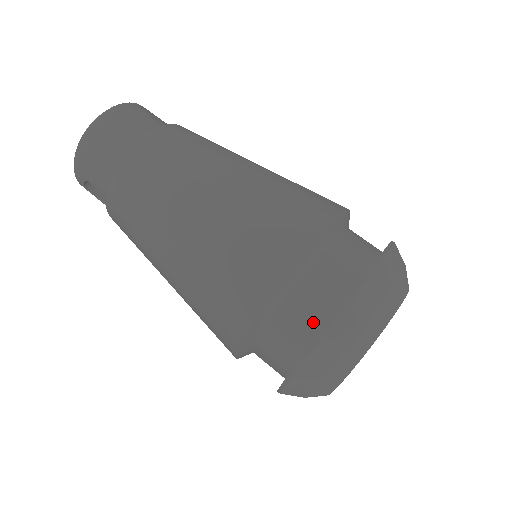
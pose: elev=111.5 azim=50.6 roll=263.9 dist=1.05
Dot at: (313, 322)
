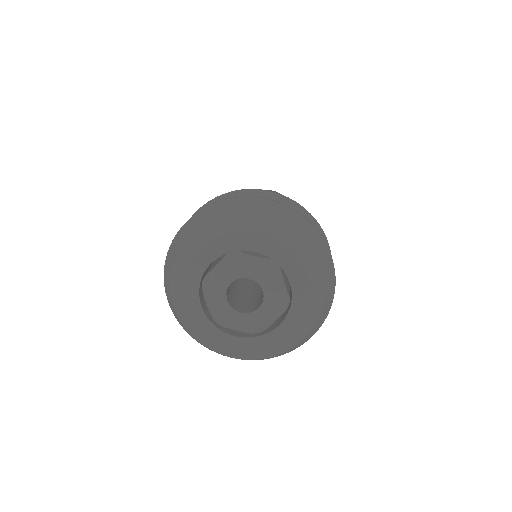
Dot at: occluded
